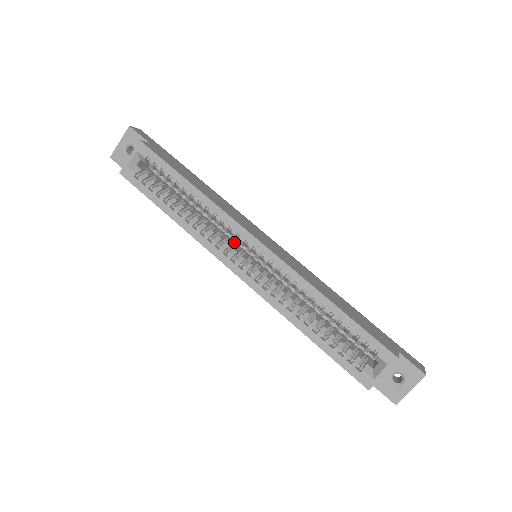
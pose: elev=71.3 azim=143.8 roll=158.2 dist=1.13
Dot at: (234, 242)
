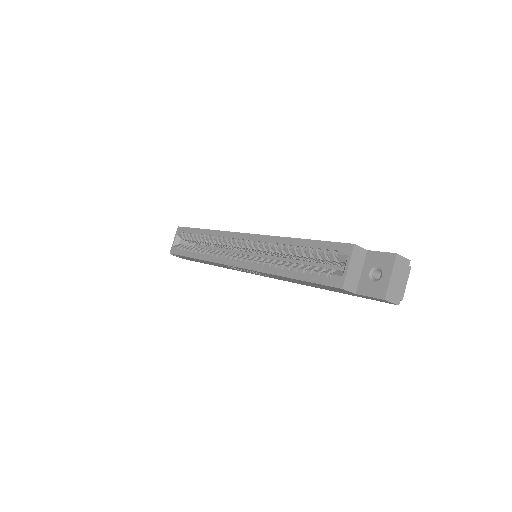
Dot at: occluded
